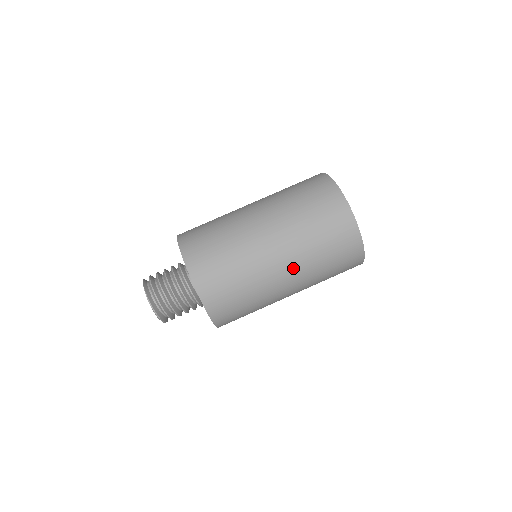
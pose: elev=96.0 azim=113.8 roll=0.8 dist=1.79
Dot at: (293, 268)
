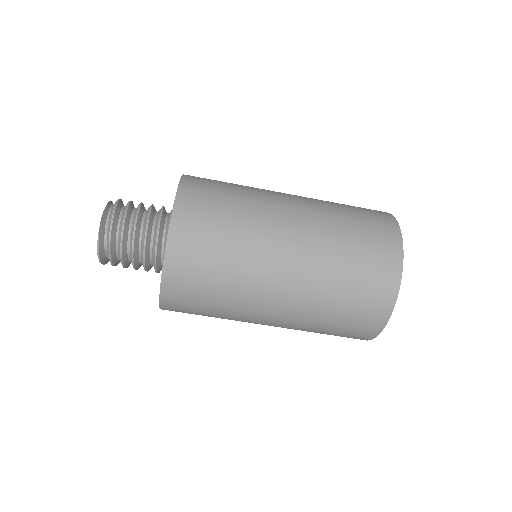
Dot at: (281, 326)
